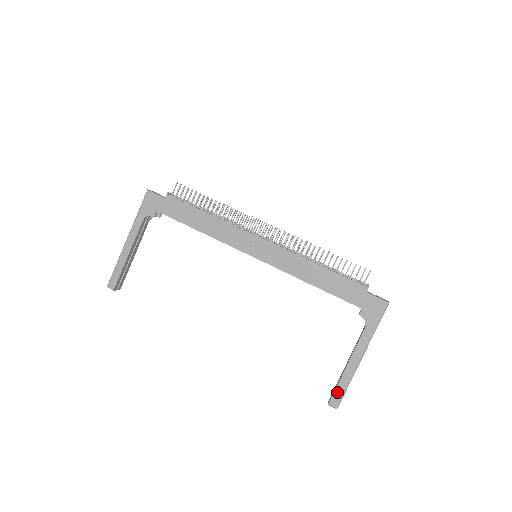
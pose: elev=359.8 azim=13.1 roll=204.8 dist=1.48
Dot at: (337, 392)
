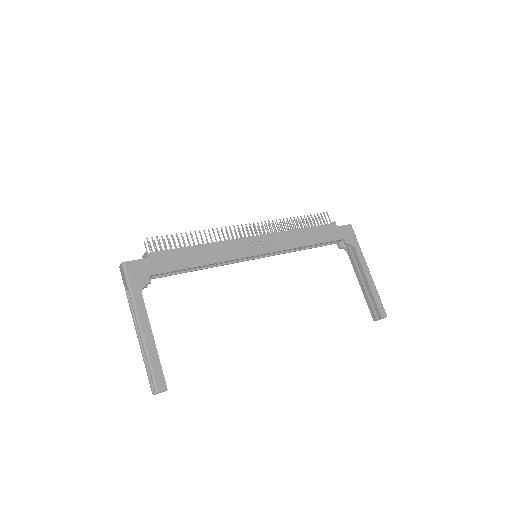
Dot at: (379, 305)
